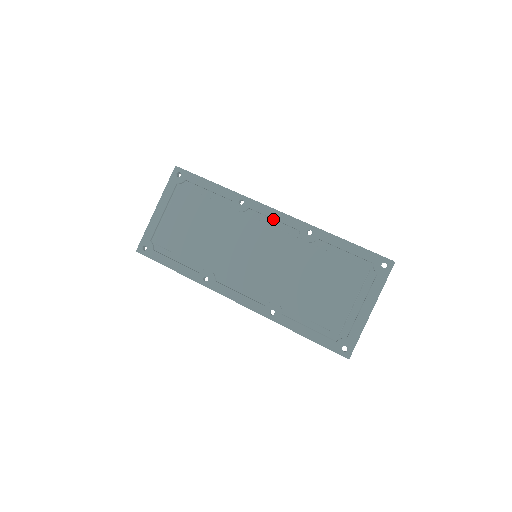
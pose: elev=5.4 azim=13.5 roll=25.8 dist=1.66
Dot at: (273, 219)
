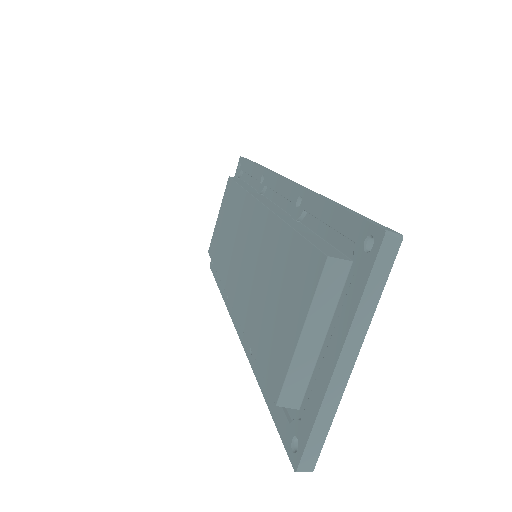
Dot at: occluded
